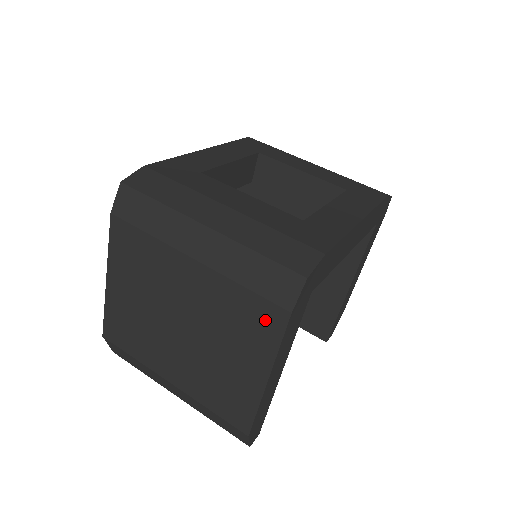
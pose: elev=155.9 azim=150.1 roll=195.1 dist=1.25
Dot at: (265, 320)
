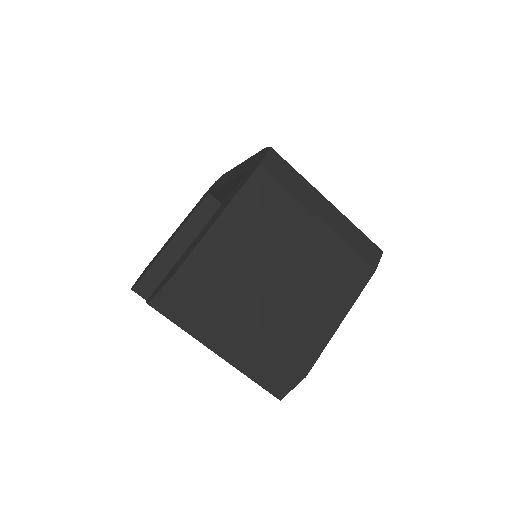
Dot at: (357, 273)
